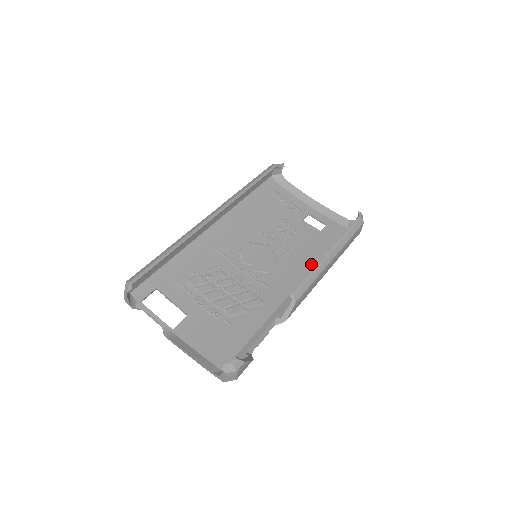
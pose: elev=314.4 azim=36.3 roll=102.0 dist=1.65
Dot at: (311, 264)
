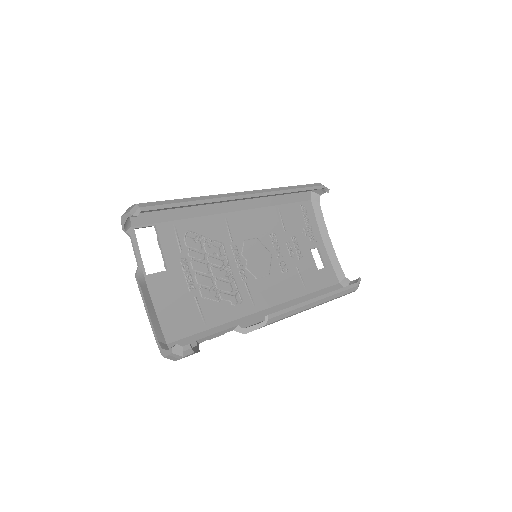
Dot at: (294, 295)
